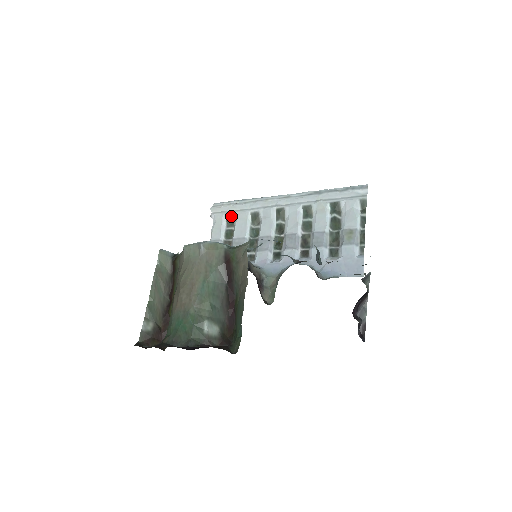
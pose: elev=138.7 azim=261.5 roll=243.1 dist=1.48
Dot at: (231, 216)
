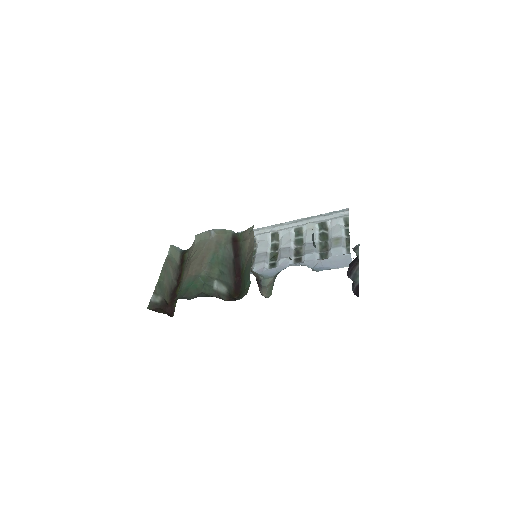
Dot at: occluded
